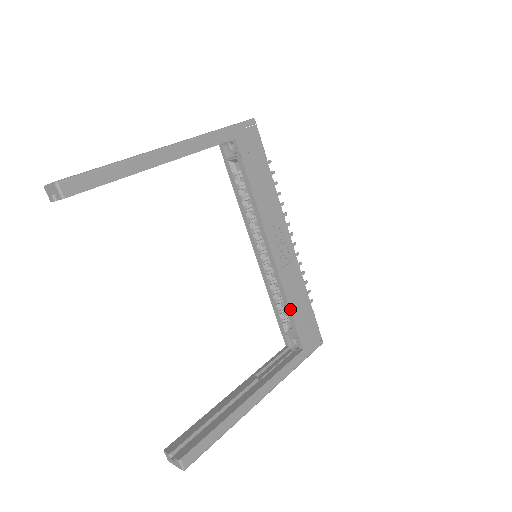
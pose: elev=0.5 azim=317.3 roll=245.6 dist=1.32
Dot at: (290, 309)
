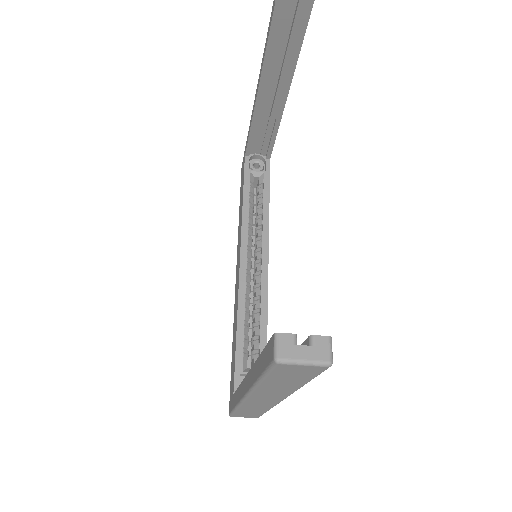
Dot at: occluded
